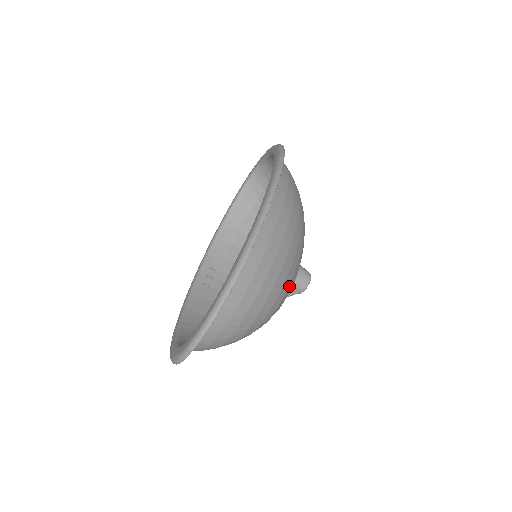
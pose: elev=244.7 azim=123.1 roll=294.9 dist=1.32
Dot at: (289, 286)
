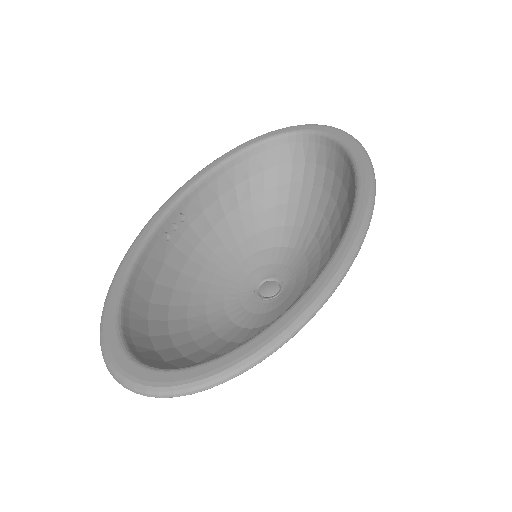
Dot at: occluded
